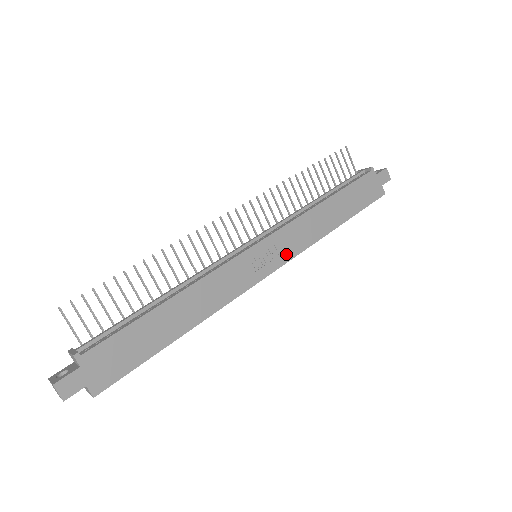
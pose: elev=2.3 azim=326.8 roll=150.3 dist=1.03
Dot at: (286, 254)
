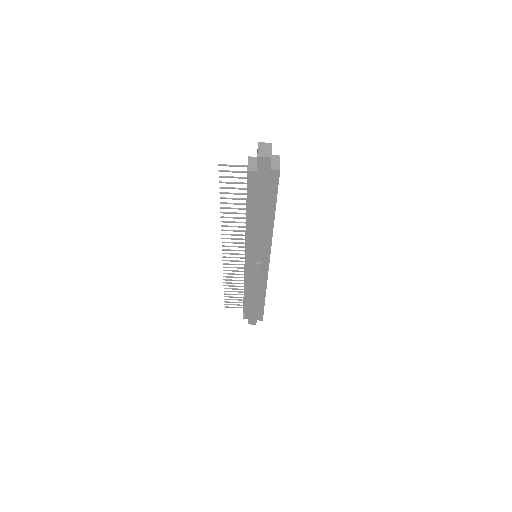
Dot at: (265, 253)
